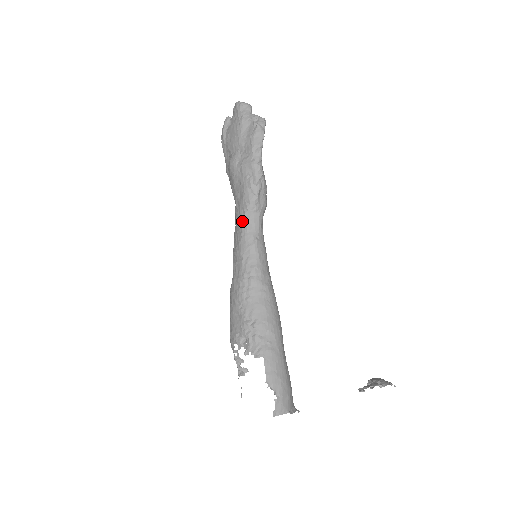
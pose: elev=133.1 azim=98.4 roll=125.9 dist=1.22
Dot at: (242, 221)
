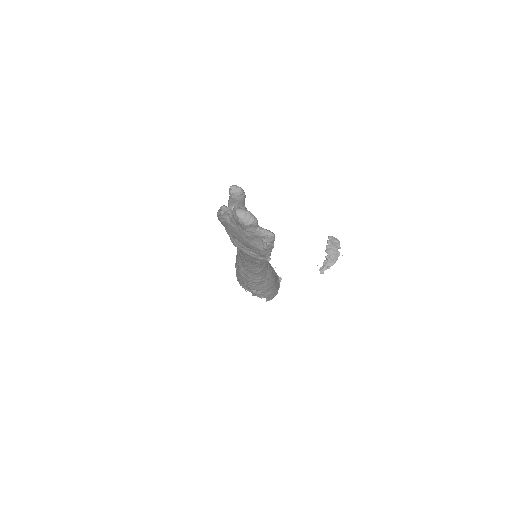
Dot at: (248, 265)
